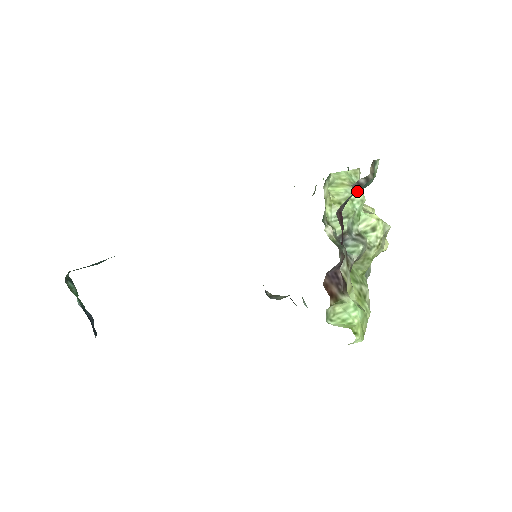
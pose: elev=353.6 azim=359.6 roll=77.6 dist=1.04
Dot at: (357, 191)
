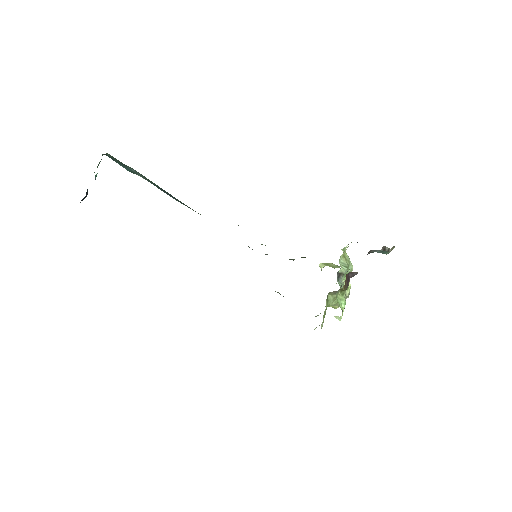
Dot at: (381, 251)
